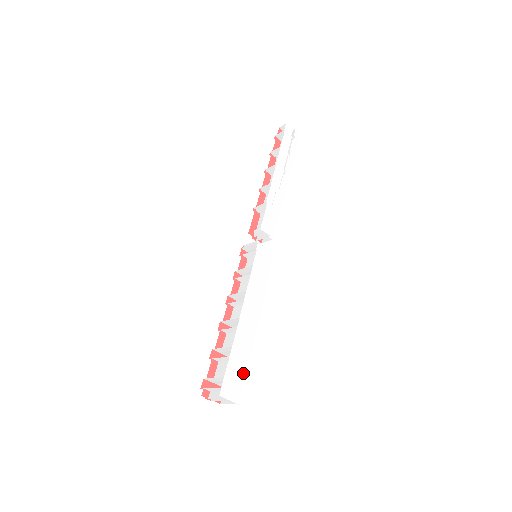
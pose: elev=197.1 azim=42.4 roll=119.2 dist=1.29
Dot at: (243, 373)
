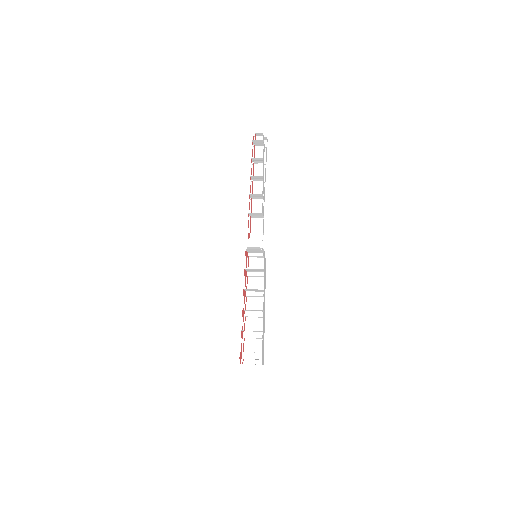
Dot at: occluded
